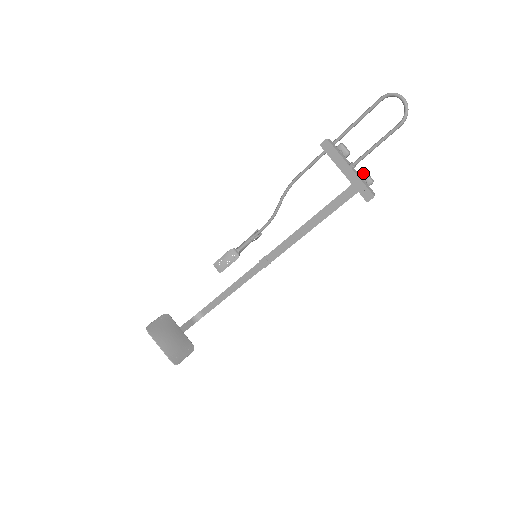
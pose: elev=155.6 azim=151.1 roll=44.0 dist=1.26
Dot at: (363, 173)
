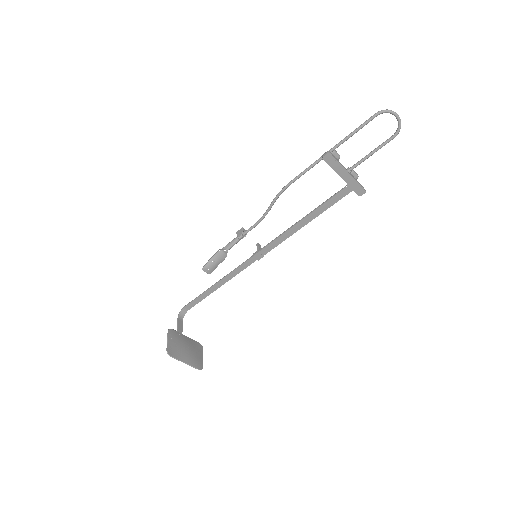
Dot at: occluded
